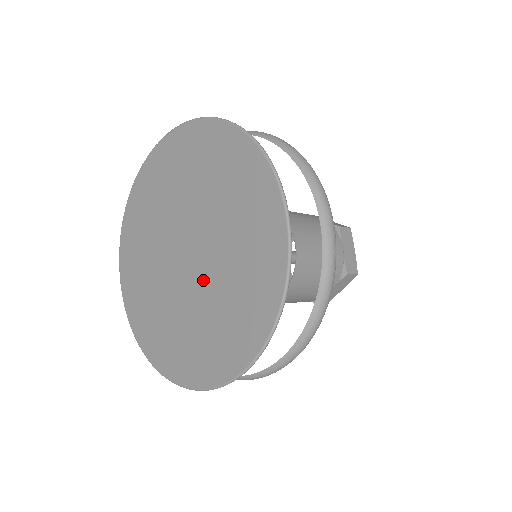
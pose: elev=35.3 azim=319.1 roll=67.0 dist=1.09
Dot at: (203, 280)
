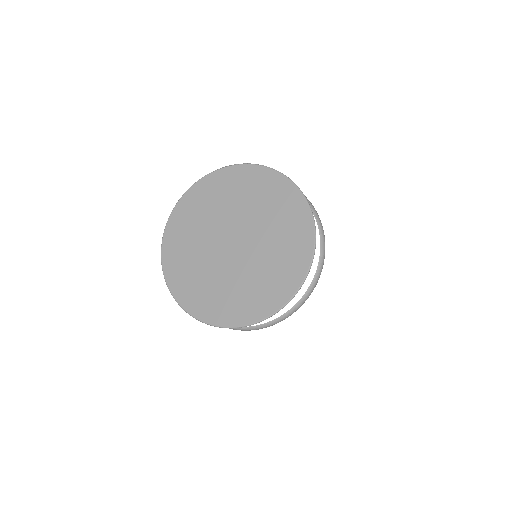
Dot at: (242, 263)
